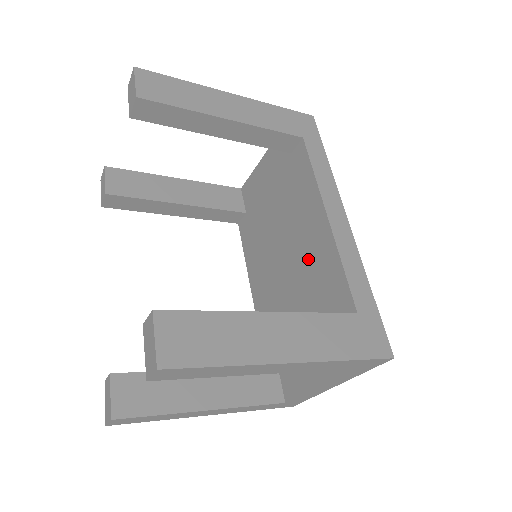
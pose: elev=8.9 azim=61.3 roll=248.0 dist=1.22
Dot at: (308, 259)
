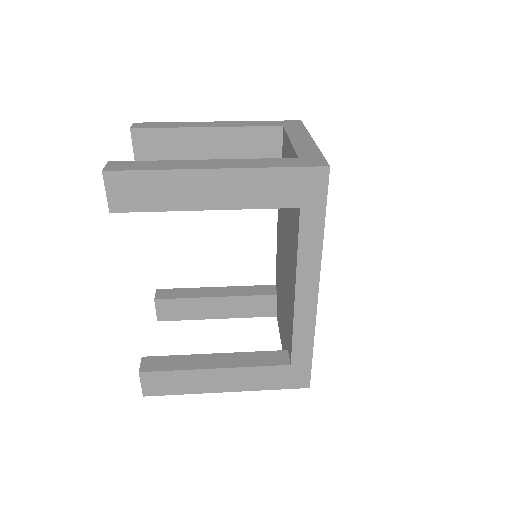
Dot at: (288, 289)
